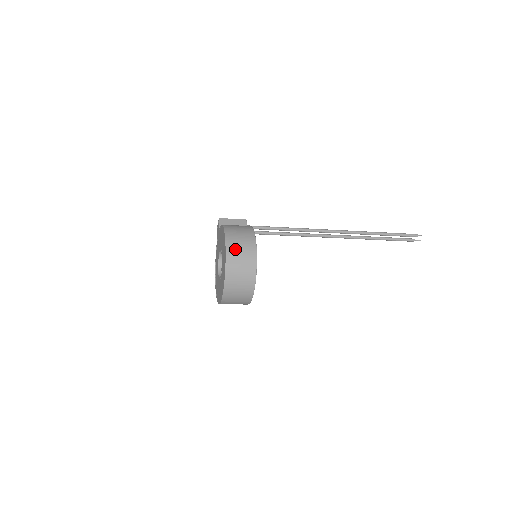
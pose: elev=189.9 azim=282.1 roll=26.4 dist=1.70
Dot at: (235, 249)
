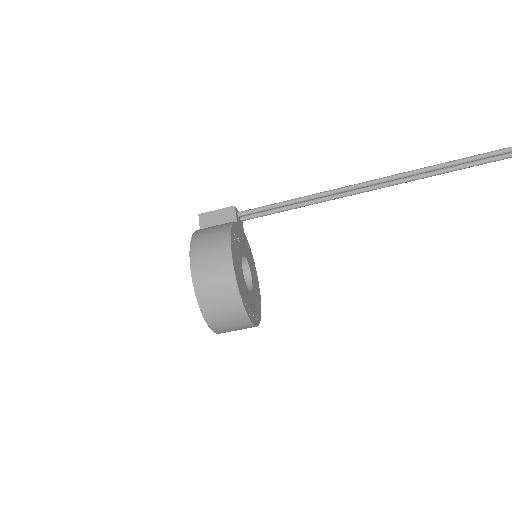
Dot at: (204, 277)
